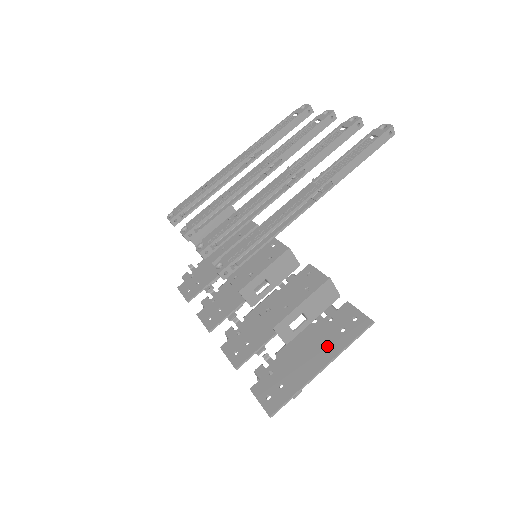
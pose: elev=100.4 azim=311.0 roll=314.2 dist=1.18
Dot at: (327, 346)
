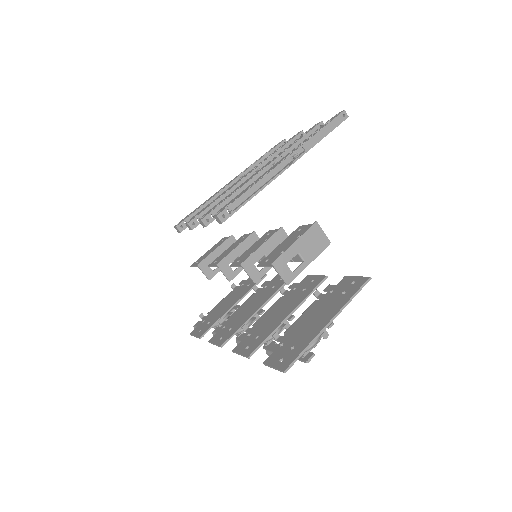
Dot at: (331, 307)
